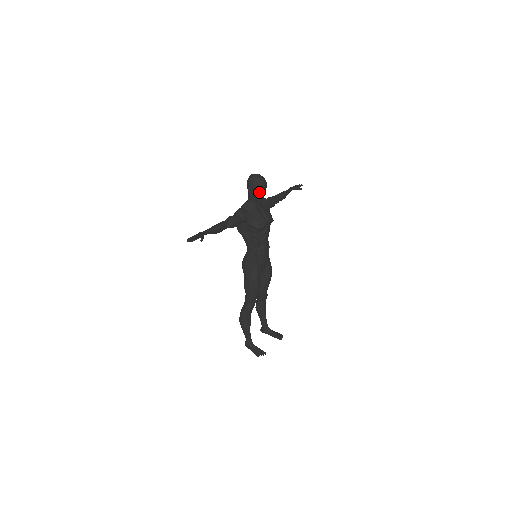
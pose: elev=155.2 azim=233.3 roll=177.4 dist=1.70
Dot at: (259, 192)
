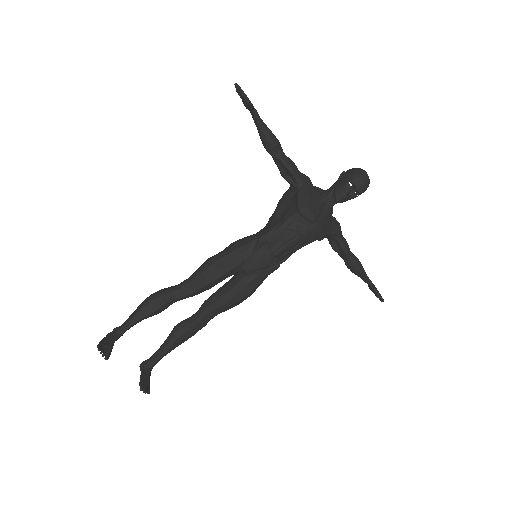
Dot at: (348, 183)
